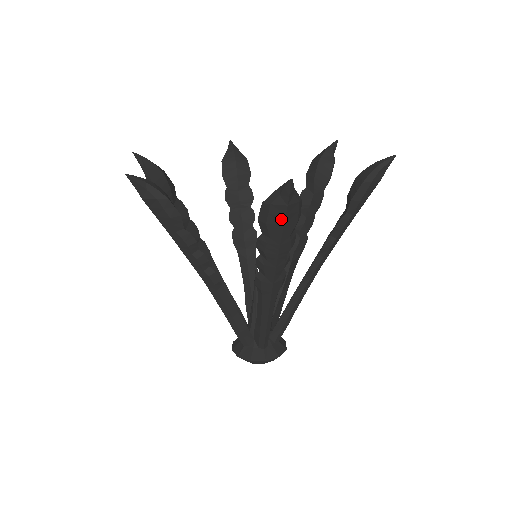
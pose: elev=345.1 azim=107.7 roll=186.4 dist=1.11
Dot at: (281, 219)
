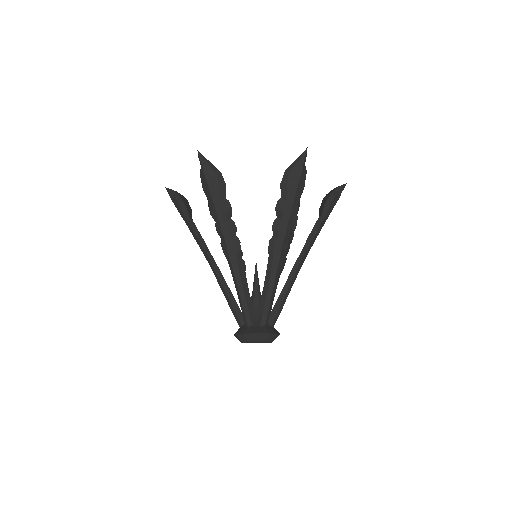
Dot at: (297, 180)
